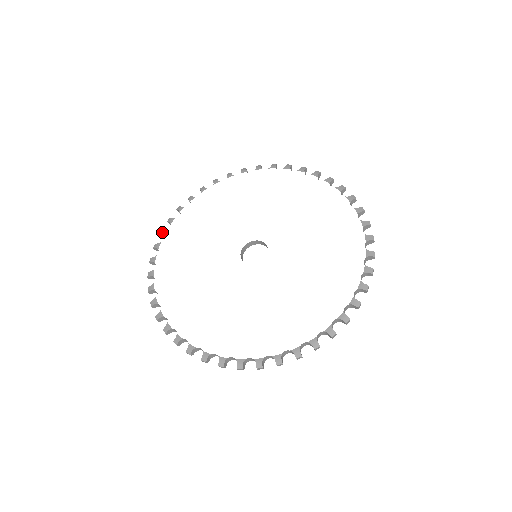
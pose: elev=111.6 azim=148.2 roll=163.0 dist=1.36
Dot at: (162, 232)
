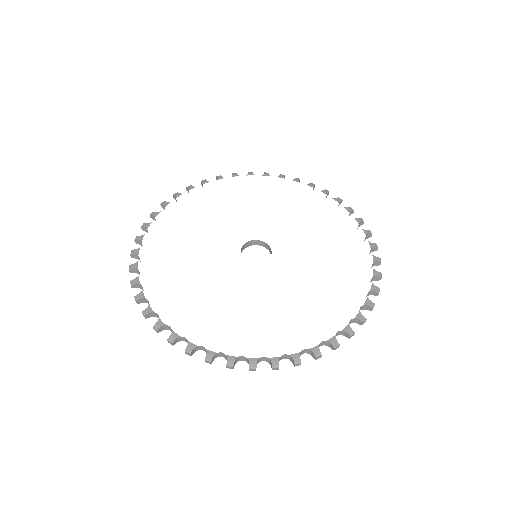
Dot at: (138, 296)
